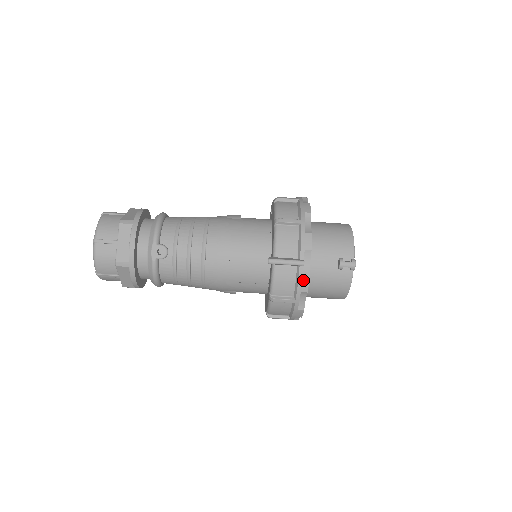
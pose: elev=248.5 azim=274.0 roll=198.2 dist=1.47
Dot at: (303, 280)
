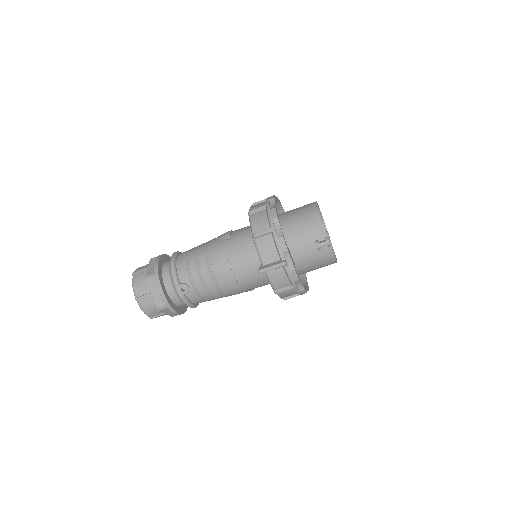
Dot at: (291, 274)
